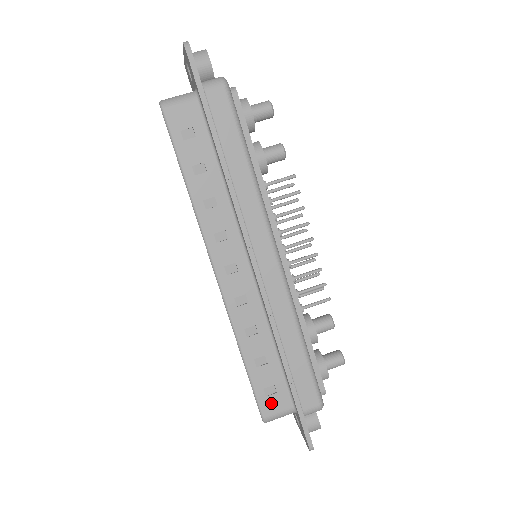
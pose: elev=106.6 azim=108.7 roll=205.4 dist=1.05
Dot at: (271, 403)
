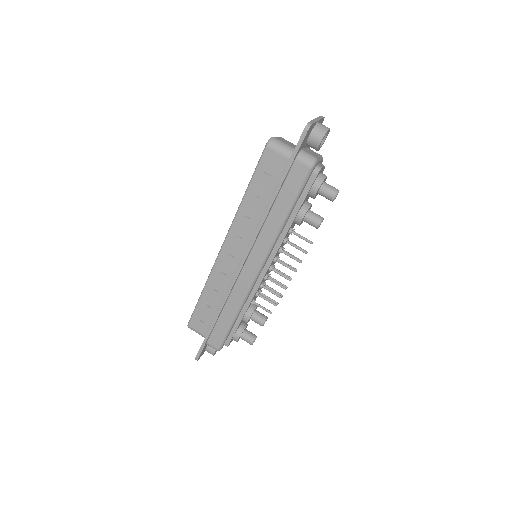
Dot at: (197, 324)
